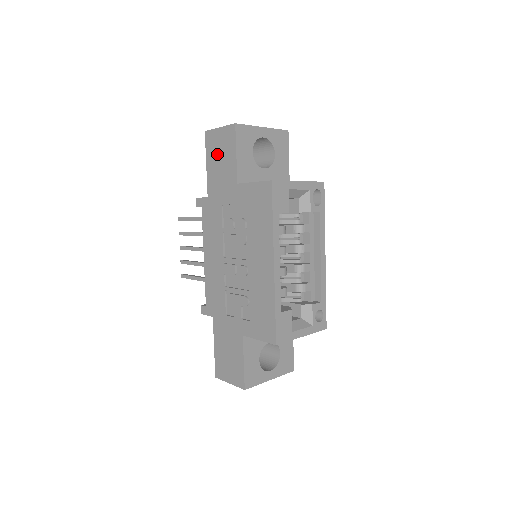
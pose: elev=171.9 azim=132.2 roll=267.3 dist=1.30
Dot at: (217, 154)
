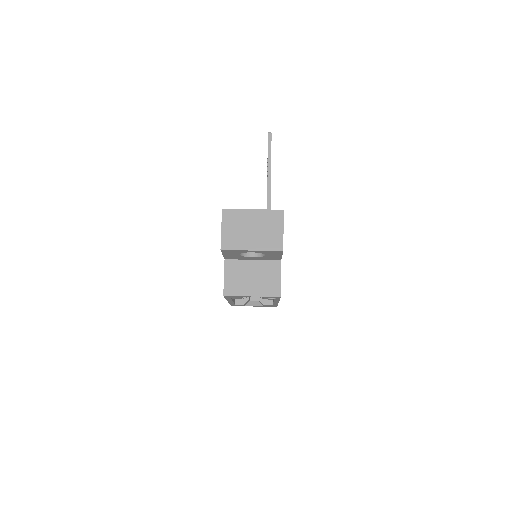
Dot at: occluded
